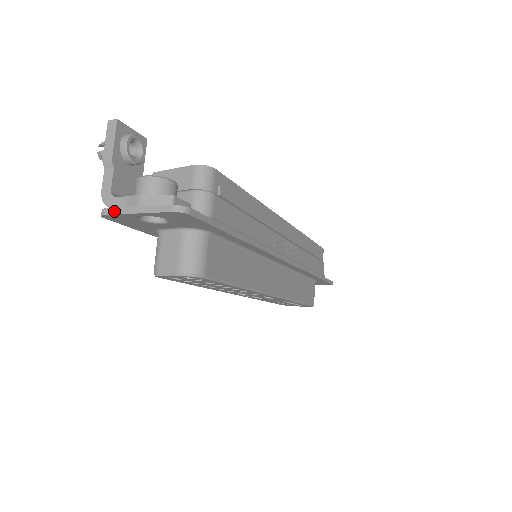
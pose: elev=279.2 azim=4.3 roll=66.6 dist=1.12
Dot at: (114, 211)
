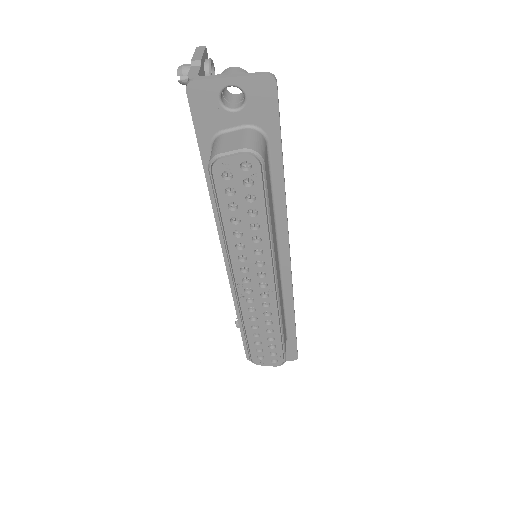
Dot at: (204, 78)
